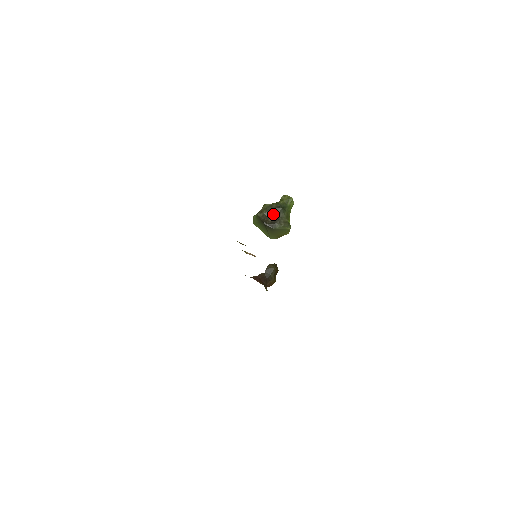
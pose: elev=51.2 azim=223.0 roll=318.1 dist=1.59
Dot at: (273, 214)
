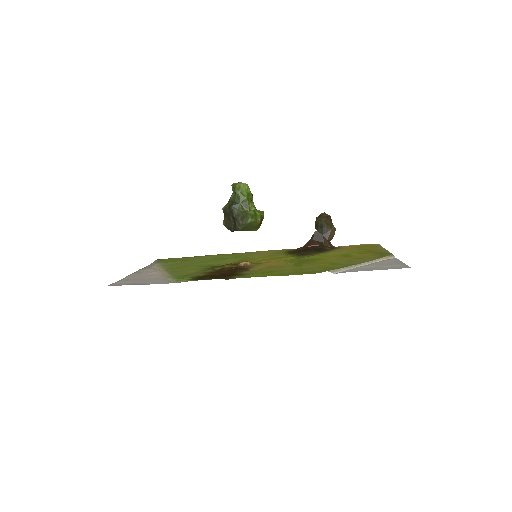
Dot at: (231, 216)
